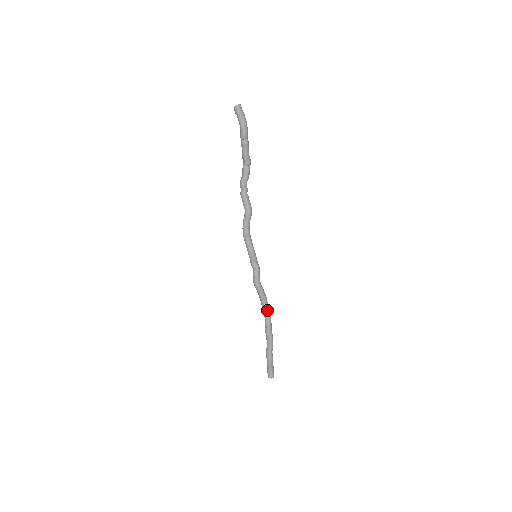
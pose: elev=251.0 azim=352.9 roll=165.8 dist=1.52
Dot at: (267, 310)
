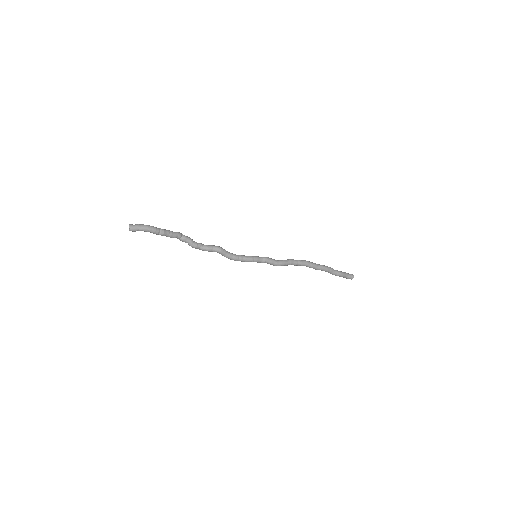
Dot at: (302, 263)
